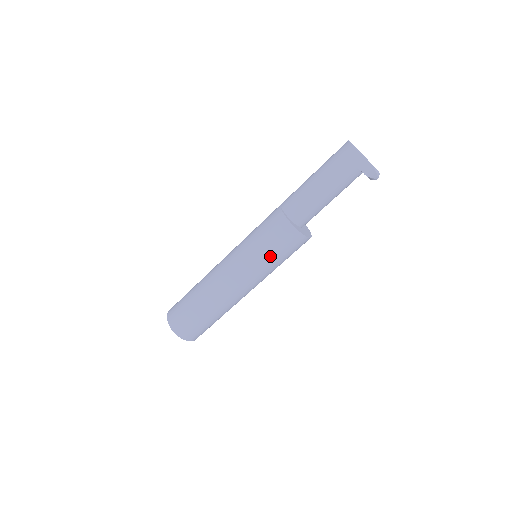
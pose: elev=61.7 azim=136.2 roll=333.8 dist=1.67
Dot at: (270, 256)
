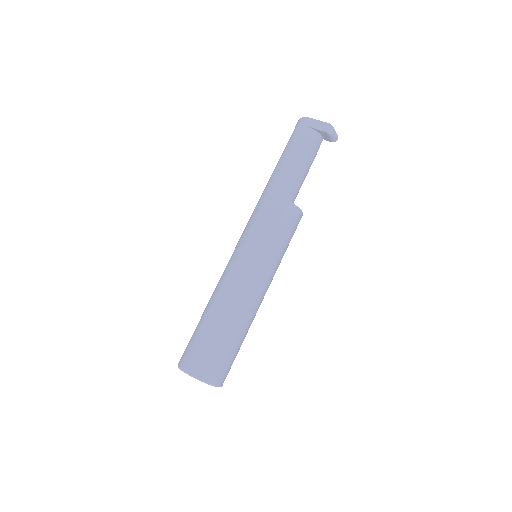
Dot at: (272, 238)
